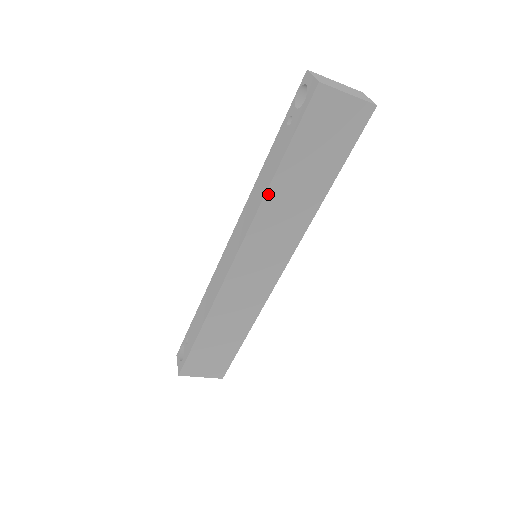
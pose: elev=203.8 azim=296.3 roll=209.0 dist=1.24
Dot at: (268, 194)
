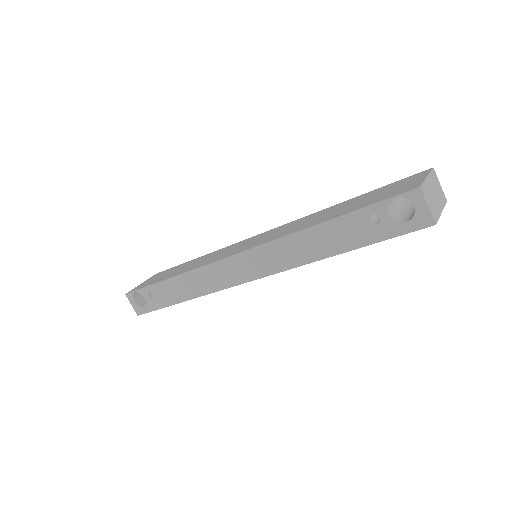
Dot at: (318, 260)
